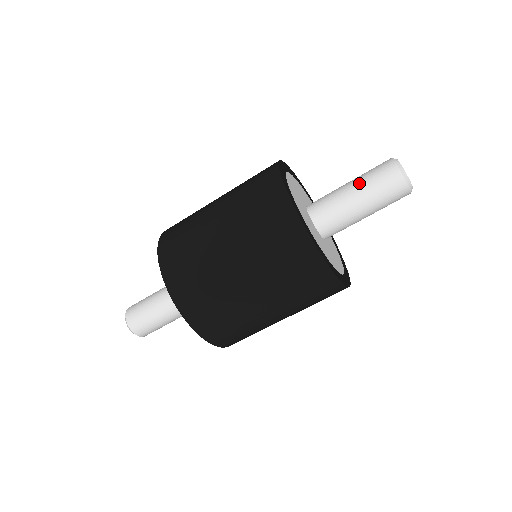
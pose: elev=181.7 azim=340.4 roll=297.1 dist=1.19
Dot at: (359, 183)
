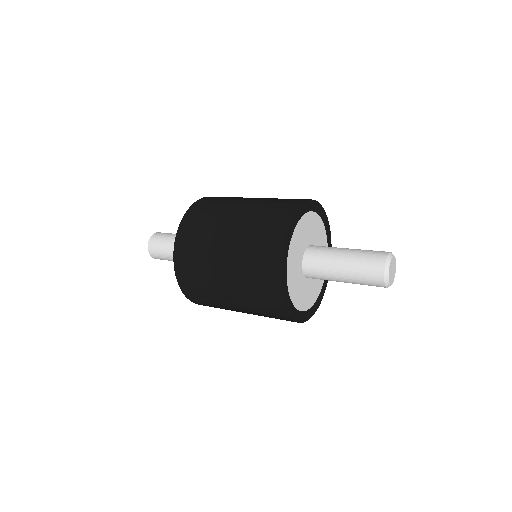
Dot at: (356, 249)
